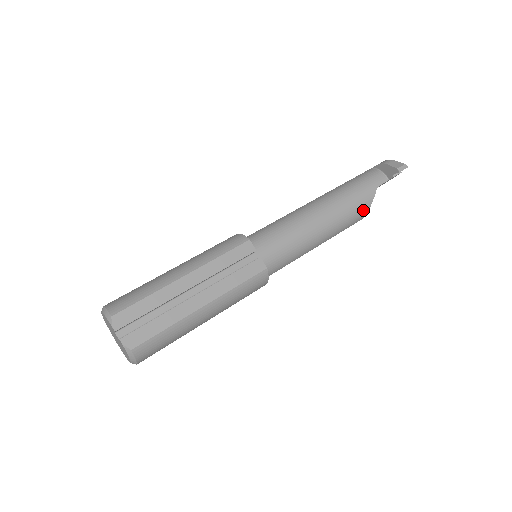
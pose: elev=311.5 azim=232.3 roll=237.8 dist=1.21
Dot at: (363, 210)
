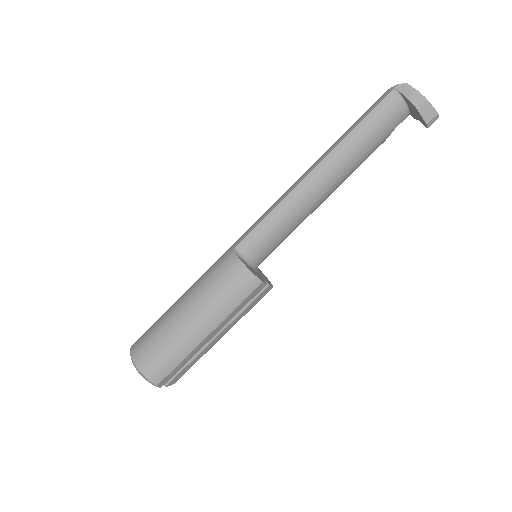
Dot at: occluded
